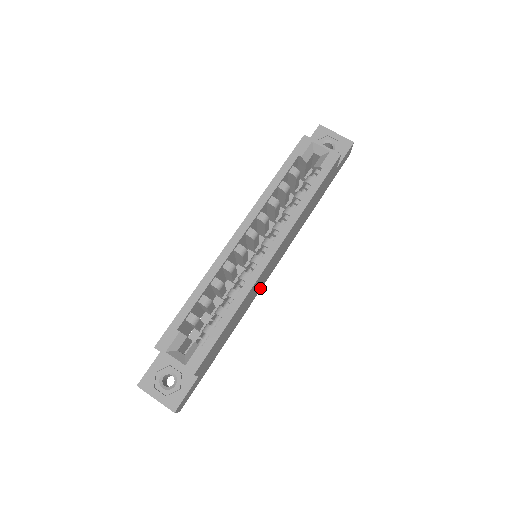
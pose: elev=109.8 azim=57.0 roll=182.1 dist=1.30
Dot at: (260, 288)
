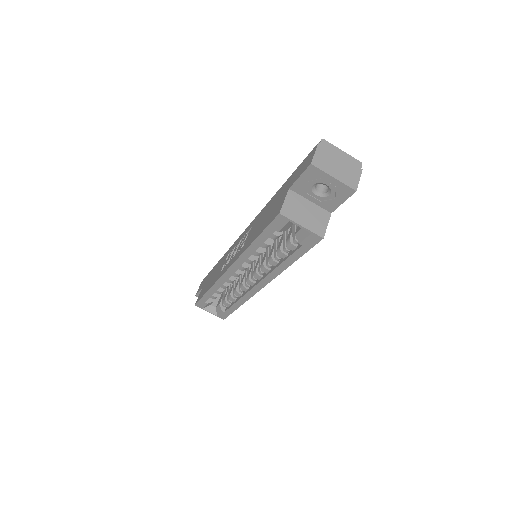
Dot at: occluded
